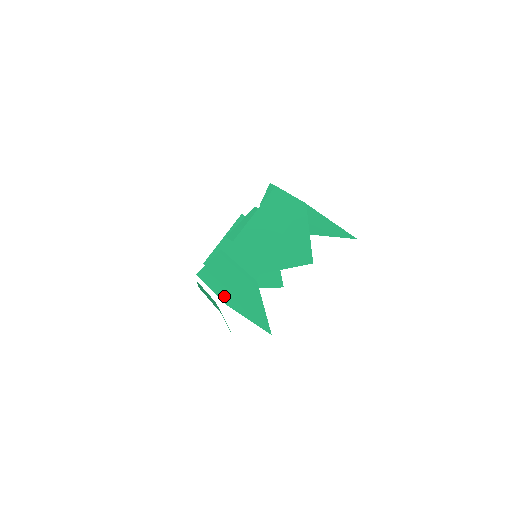
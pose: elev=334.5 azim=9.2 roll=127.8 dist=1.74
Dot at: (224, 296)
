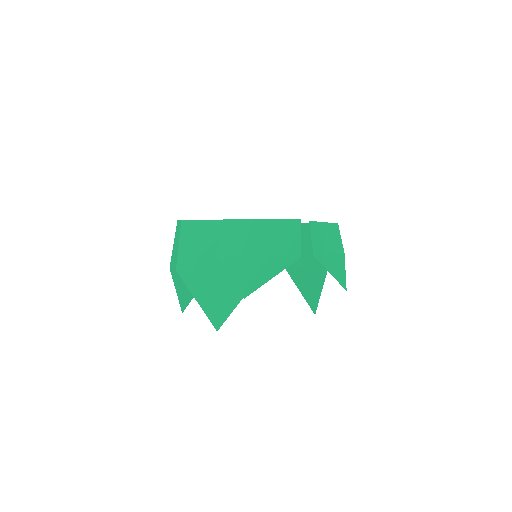
Dot at: (189, 261)
